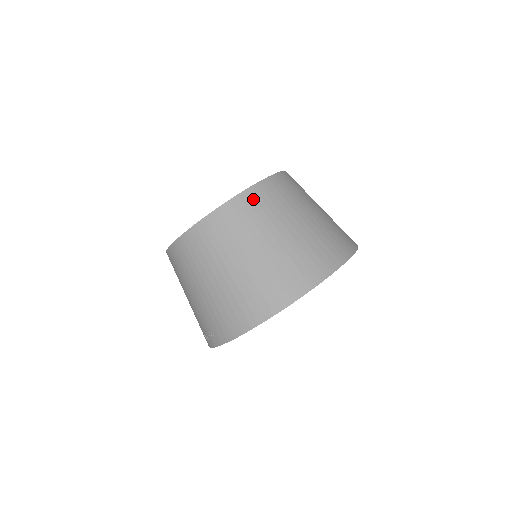
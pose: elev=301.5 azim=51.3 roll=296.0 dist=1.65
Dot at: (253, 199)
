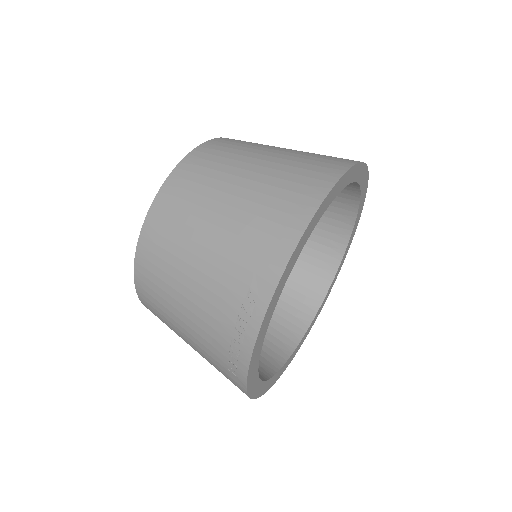
Dot at: (226, 141)
